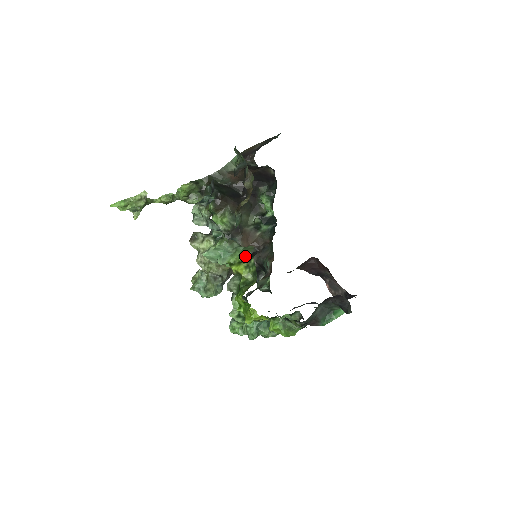
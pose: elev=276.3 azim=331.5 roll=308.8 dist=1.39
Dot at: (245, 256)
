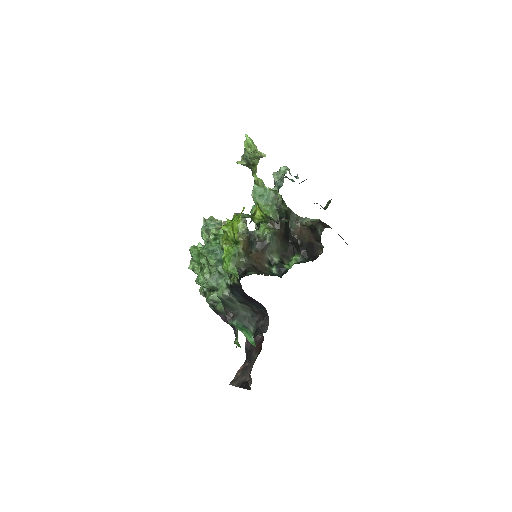
Dot at: (269, 216)
